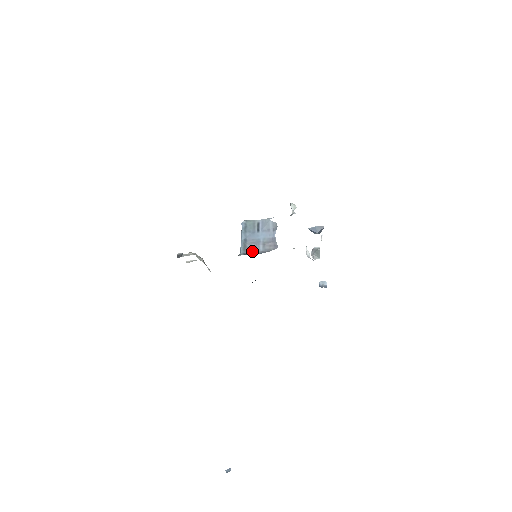
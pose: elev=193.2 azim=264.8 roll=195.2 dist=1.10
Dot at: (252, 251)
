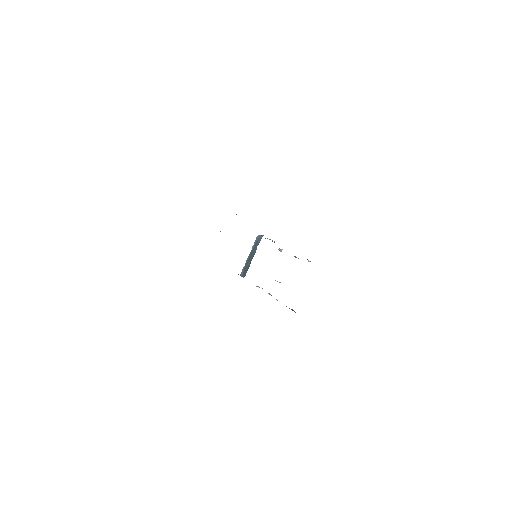
Dot at: (269, 239)
